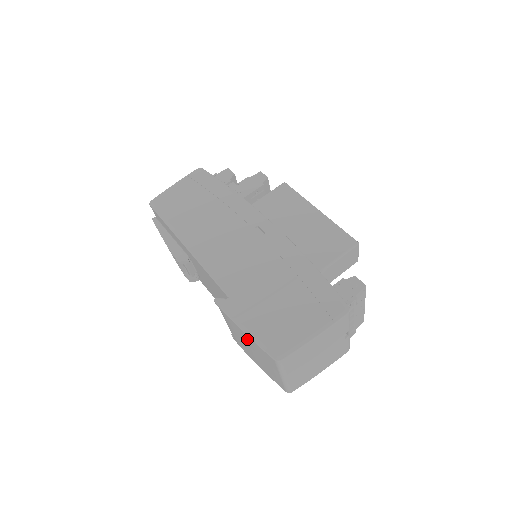
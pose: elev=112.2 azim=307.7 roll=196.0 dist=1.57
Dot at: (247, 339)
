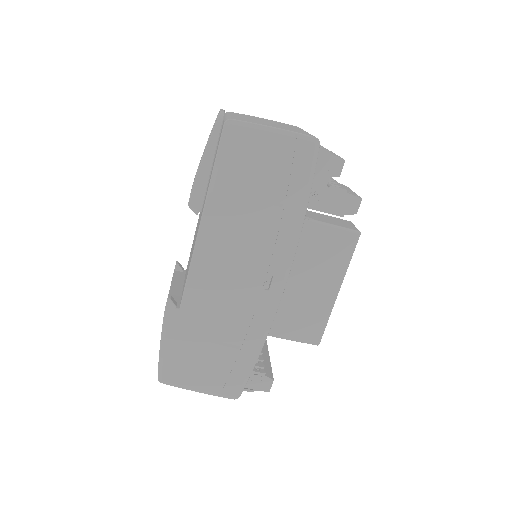
Dot at: occluded
